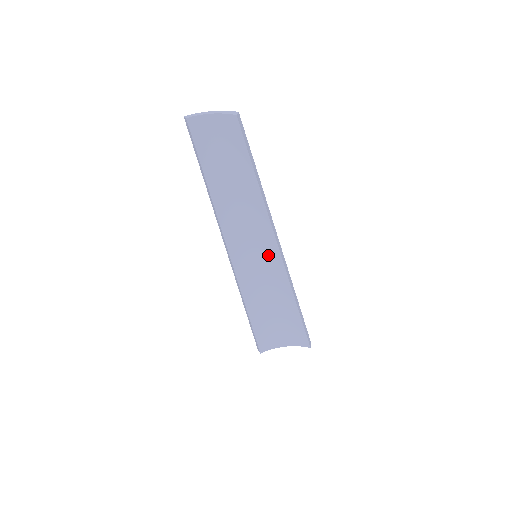
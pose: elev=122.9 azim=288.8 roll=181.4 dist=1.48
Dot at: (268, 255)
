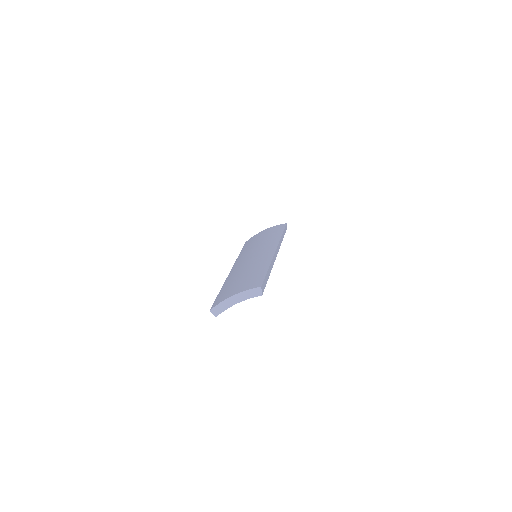
Dot at: occluded
